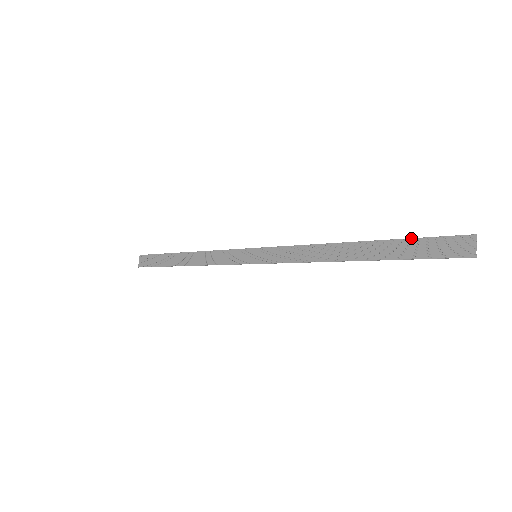
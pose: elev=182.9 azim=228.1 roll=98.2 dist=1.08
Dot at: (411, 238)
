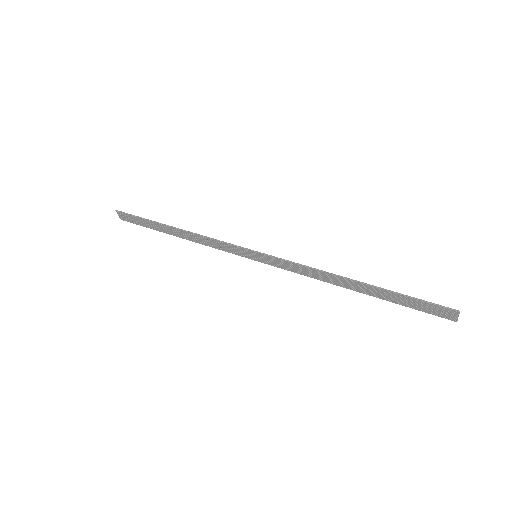
Dot at: (405, 296)
